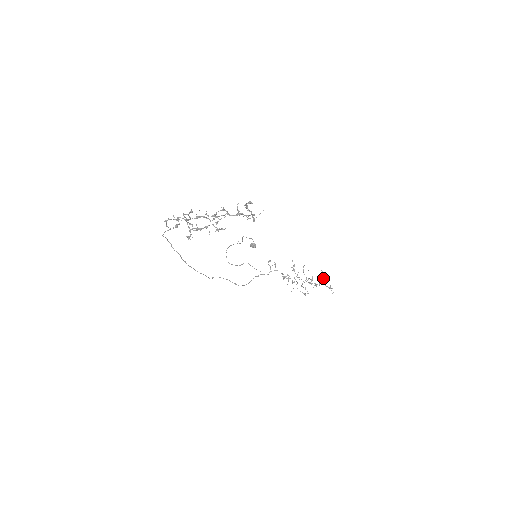
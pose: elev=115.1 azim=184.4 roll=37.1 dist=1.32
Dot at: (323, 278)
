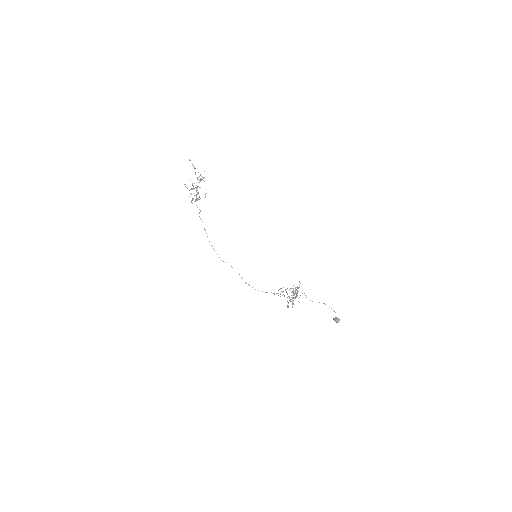
Dot at: occluded
